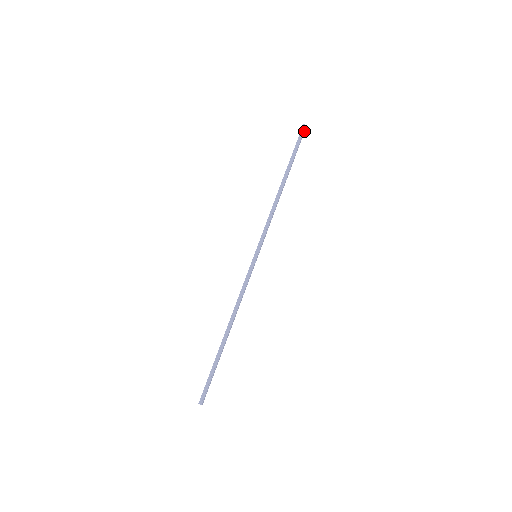
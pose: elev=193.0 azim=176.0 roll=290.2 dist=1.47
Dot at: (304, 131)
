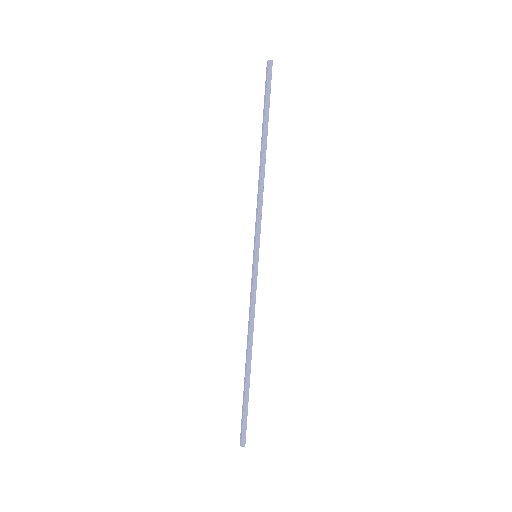
Dot at: (271, 69)
